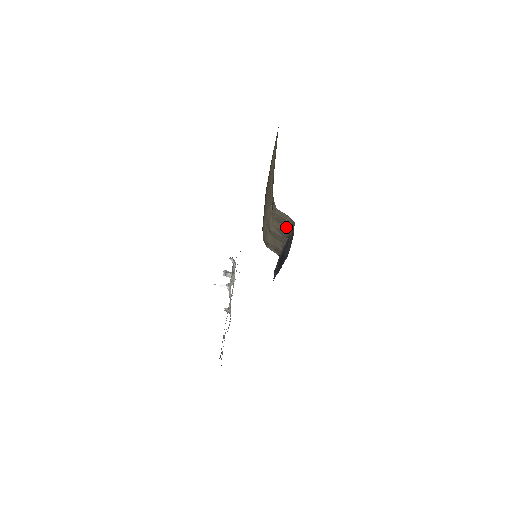
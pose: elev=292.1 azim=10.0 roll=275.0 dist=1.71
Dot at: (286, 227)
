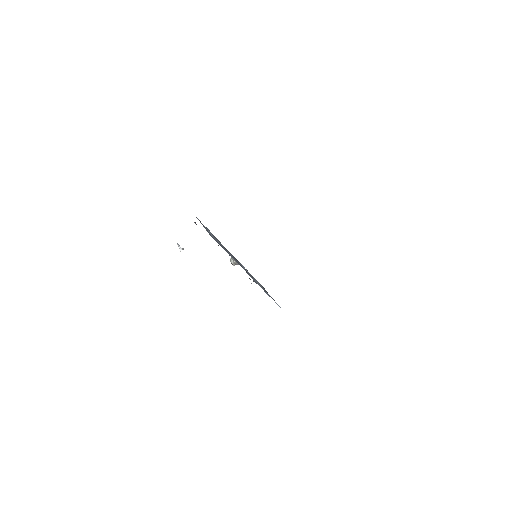
Dot at: occluded
